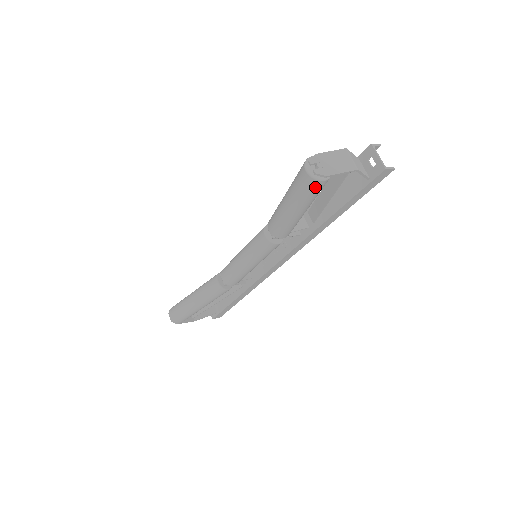
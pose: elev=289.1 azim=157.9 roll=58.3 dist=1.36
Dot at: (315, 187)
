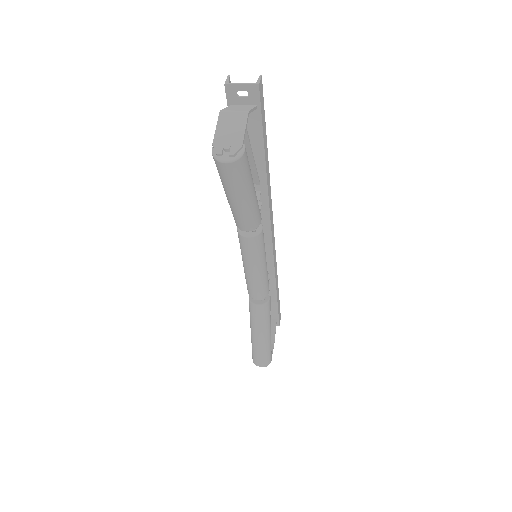
Dot at: (244, 163)
